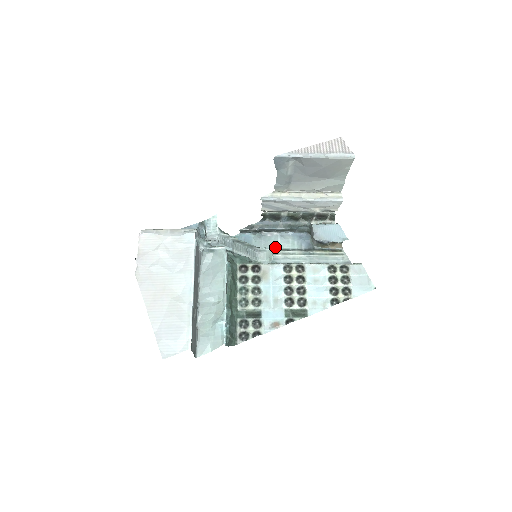
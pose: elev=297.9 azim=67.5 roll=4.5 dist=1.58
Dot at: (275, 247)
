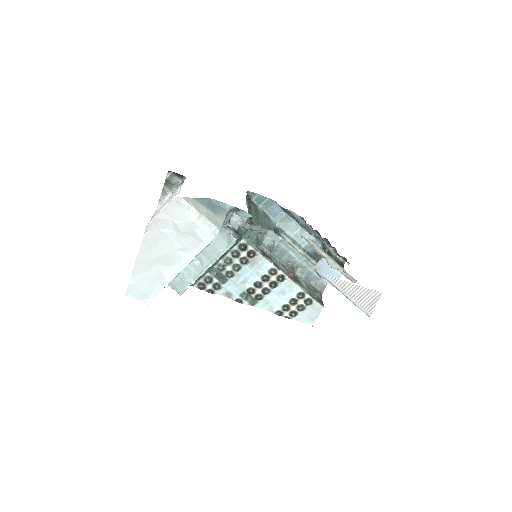
Dot at: (289, 233)
